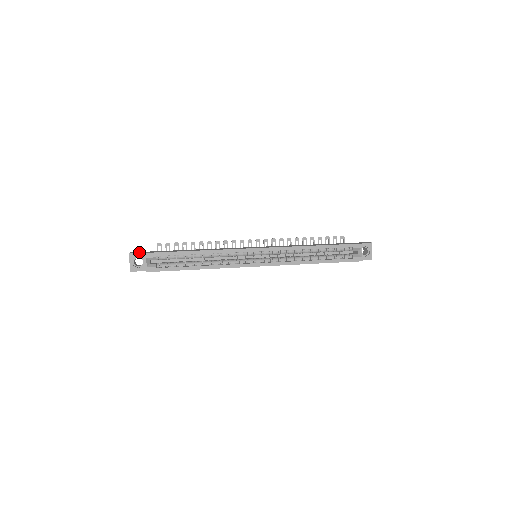
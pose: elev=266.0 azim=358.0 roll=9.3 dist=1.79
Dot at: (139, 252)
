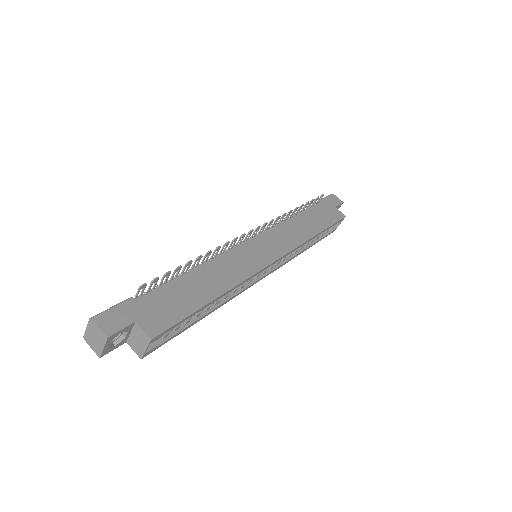
Dot at: (125, 327)
